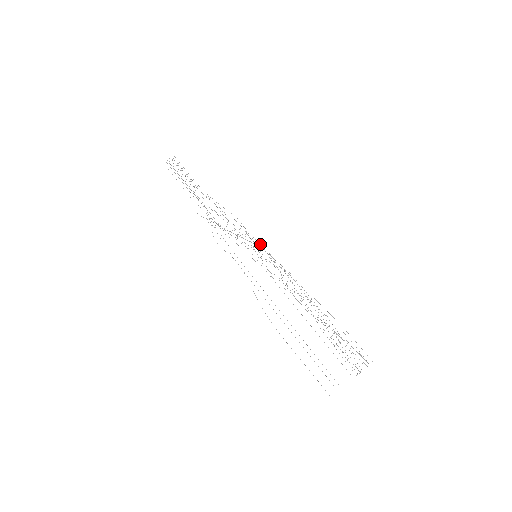
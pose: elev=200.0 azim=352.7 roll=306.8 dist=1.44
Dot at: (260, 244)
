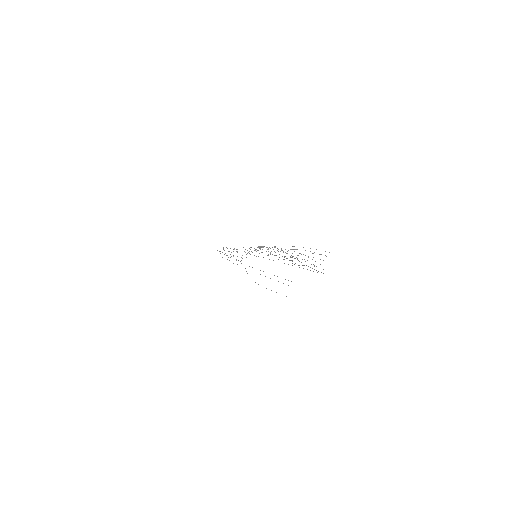
Dot at: occluded
